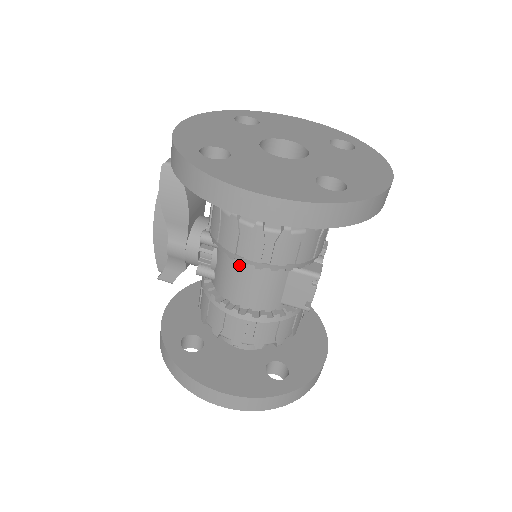
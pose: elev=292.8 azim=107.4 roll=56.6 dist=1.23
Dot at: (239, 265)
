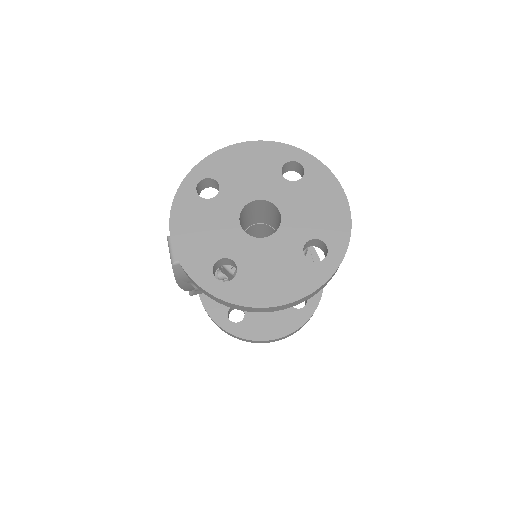
Dot at: occluded
